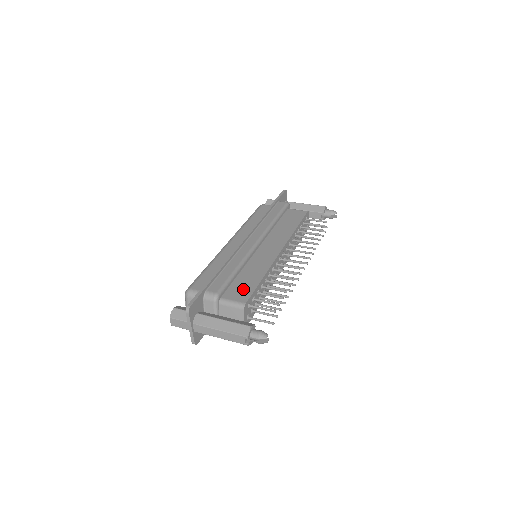
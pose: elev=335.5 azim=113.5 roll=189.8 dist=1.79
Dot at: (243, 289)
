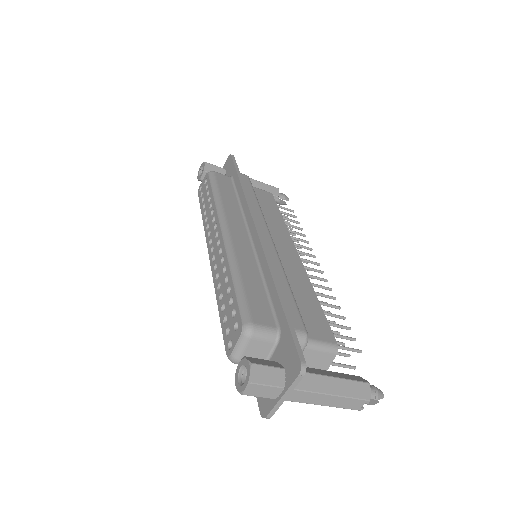
Dot at: (314, 319)
